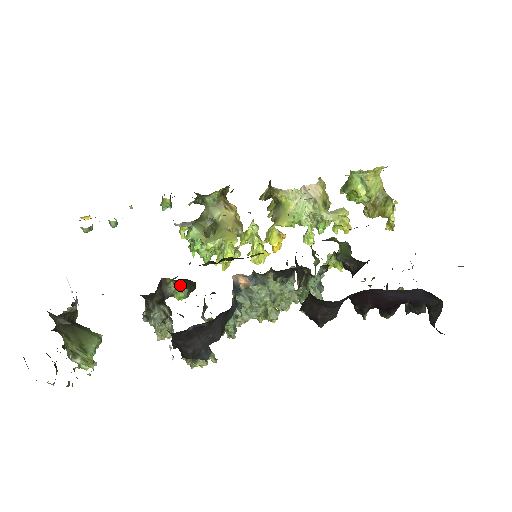
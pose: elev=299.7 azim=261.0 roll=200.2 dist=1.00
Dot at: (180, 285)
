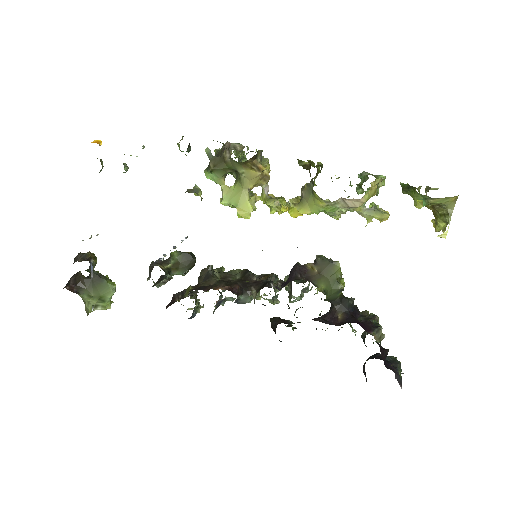
Dot at: (178, 272)
